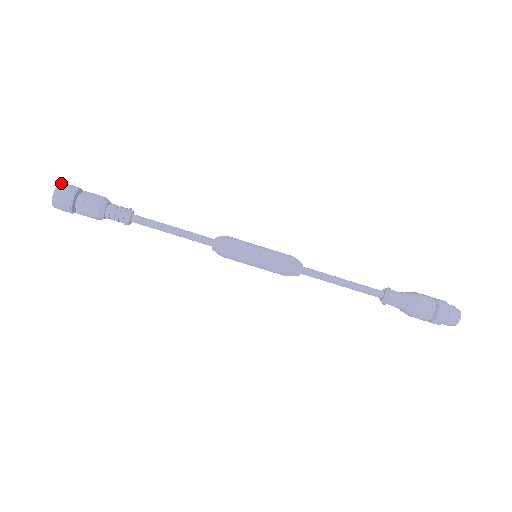
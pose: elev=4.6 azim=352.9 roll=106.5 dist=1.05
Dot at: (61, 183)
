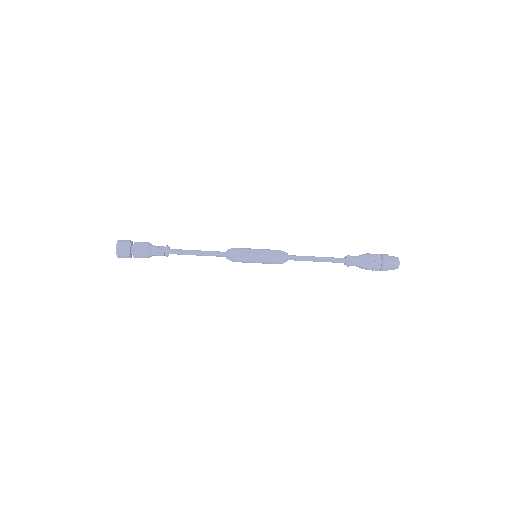
Dot at: (119, 240)
